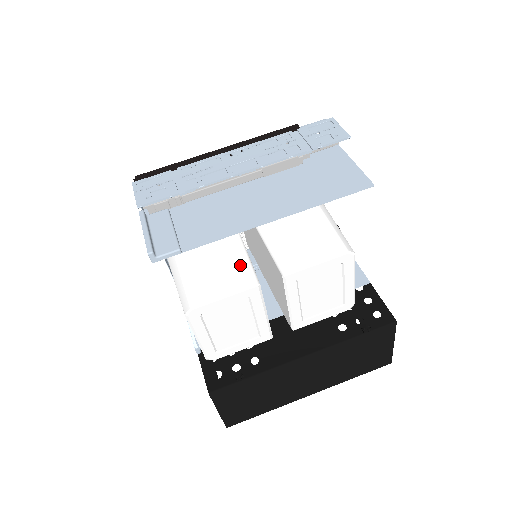
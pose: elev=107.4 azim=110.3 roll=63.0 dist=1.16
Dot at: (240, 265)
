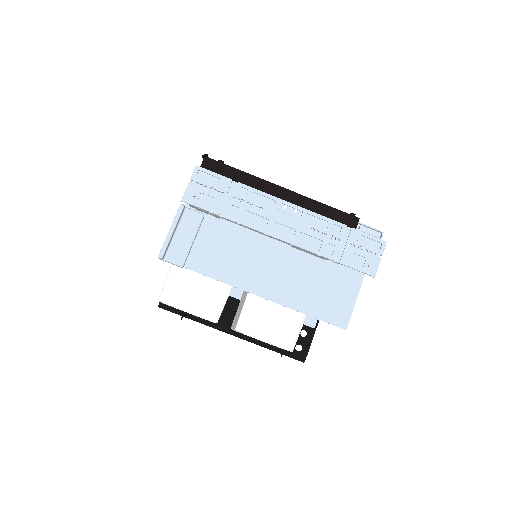
Dot at: (218, 297)
